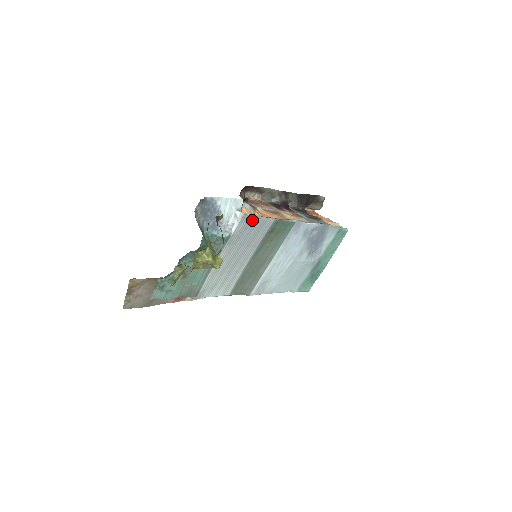
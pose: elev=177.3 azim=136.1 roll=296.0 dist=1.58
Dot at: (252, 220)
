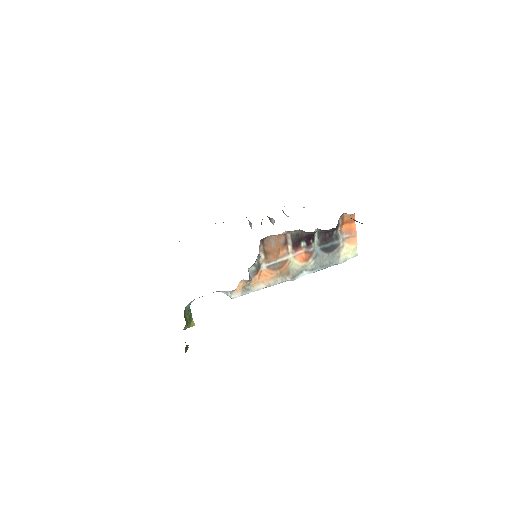
Dot at: (241, 293)
